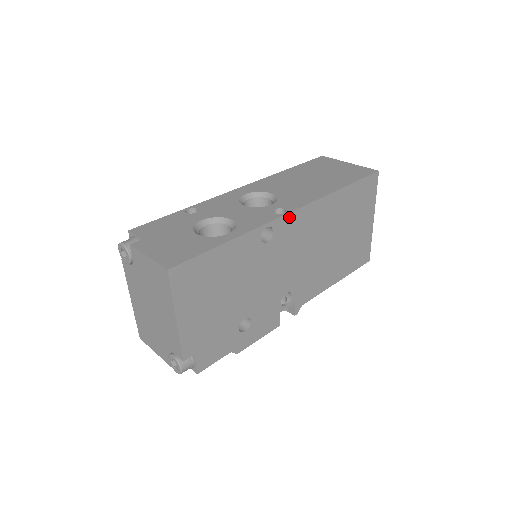
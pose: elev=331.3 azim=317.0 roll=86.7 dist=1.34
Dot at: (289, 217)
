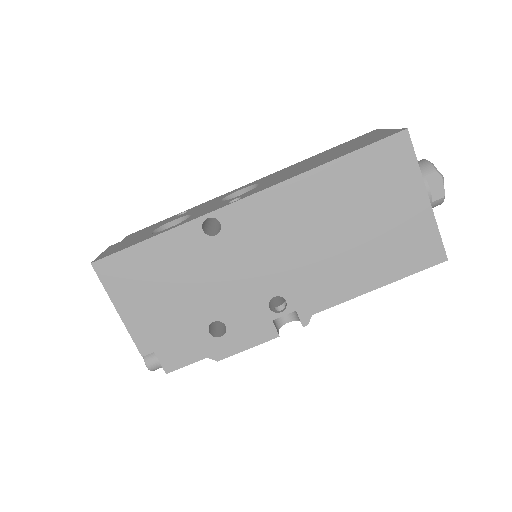
Dot at: (241, 205)
